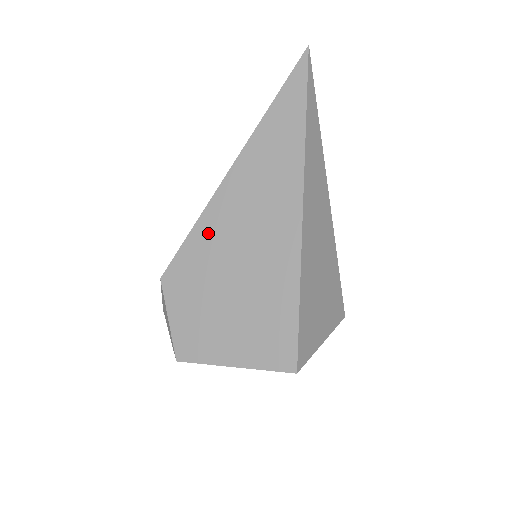
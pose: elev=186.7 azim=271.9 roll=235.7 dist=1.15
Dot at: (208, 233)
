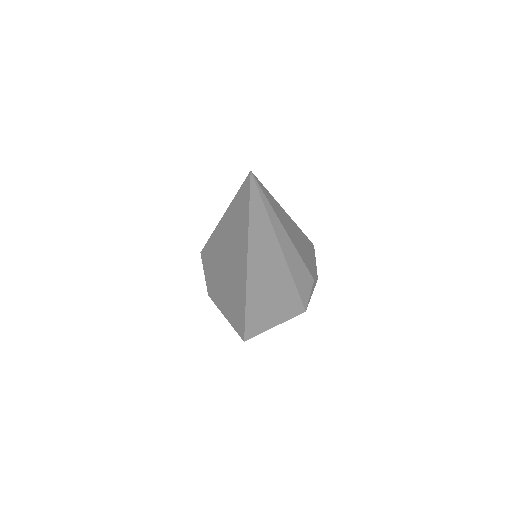
Dot at: (214, 247)
